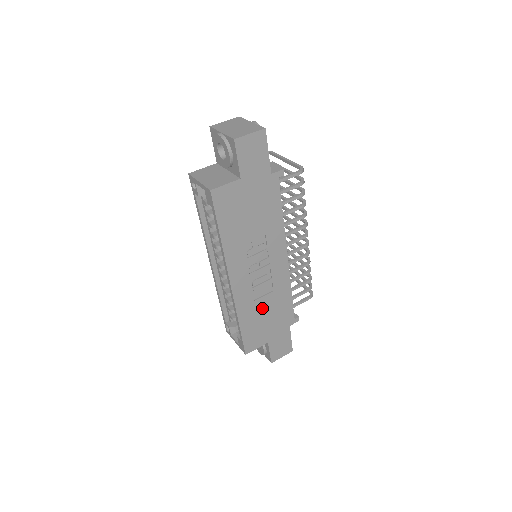
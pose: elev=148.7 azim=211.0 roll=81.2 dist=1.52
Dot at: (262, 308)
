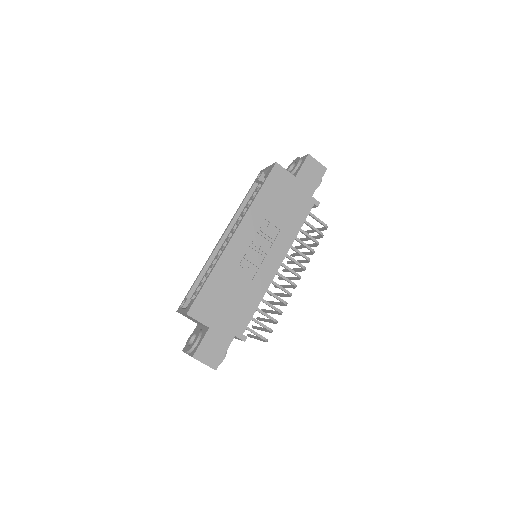
Dot at: (233, 286)
